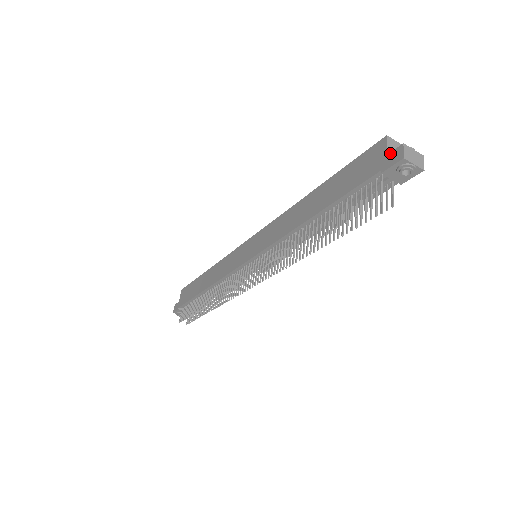
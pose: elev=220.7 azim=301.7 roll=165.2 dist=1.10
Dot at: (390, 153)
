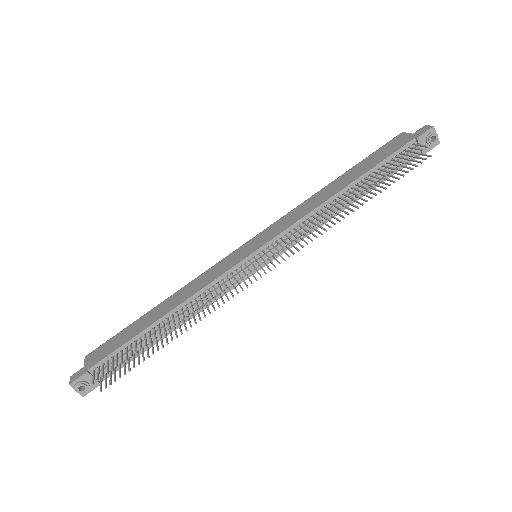
Dot at: (416, 131)
